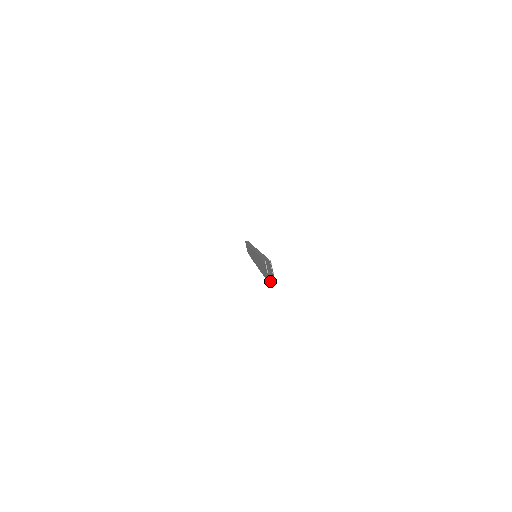
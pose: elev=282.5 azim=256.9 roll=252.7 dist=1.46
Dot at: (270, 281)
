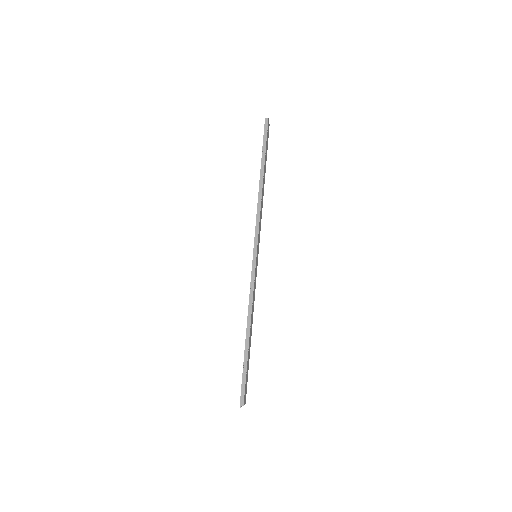
Dot at: (265, 127)
